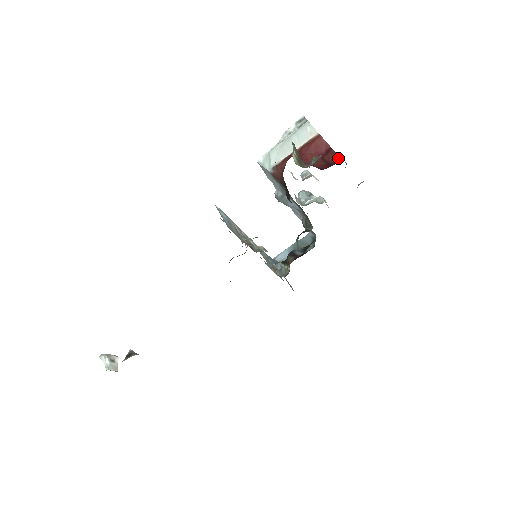
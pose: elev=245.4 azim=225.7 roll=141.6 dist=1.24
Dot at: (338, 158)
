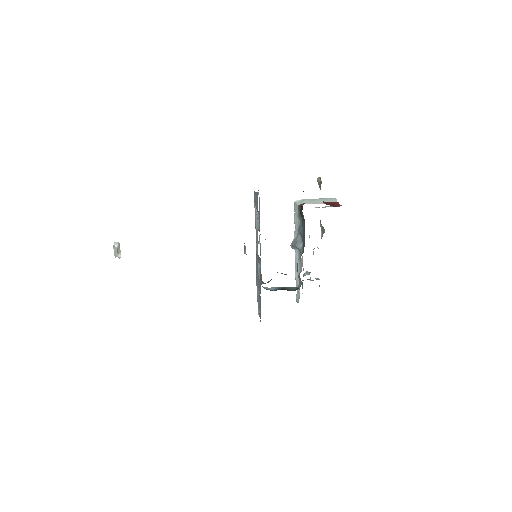
Dot at: occluded
